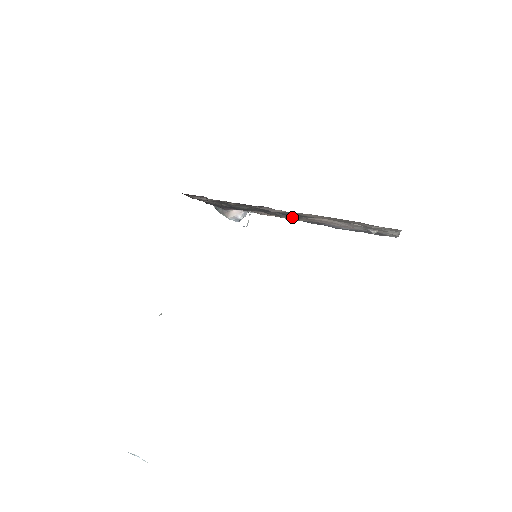
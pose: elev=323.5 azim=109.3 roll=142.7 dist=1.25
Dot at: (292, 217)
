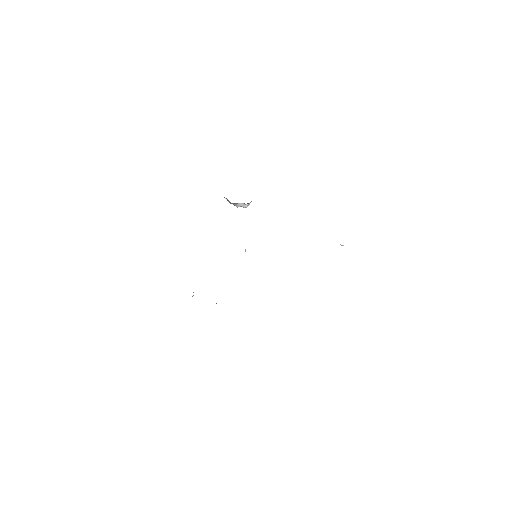
Dot at: occluded
